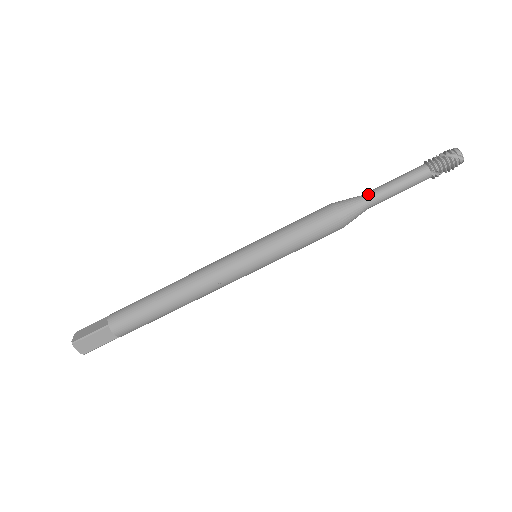
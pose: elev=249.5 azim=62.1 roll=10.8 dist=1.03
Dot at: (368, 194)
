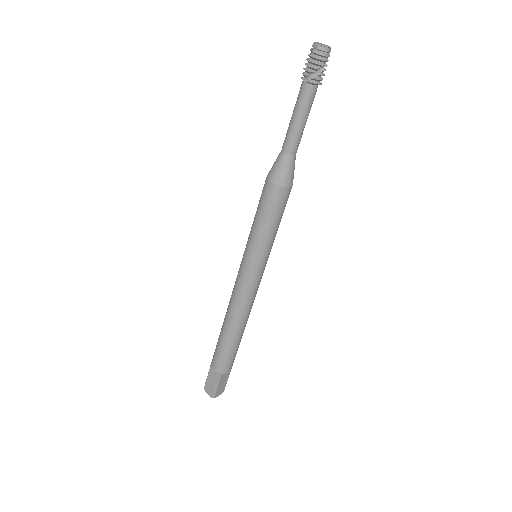
Dot at: (283, 144)
